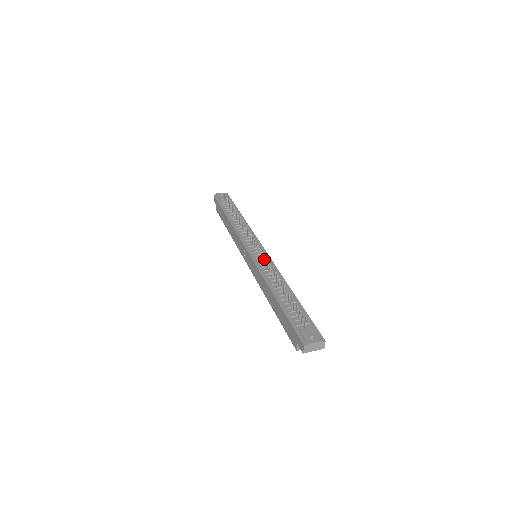
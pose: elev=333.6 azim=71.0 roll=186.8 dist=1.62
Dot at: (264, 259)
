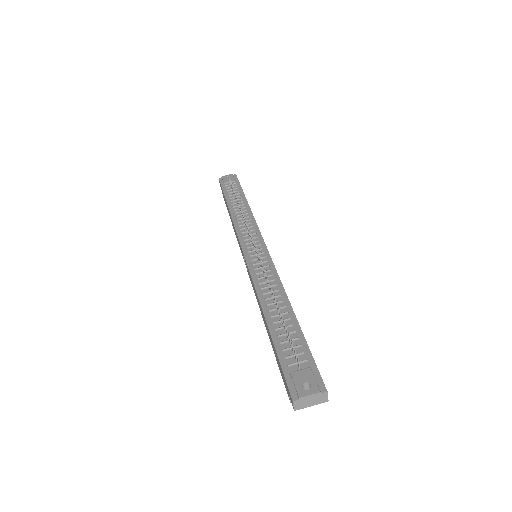
Dot at: (260, 261)
